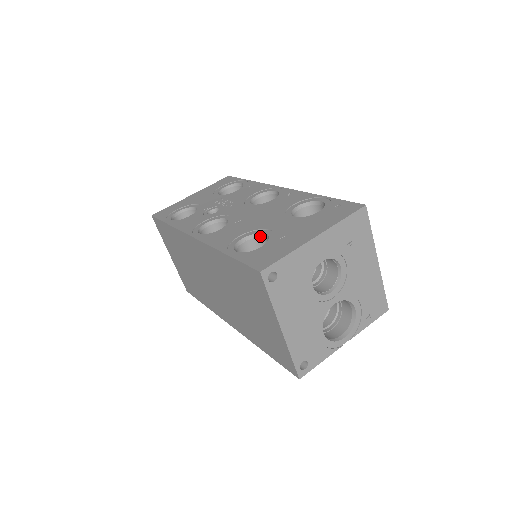
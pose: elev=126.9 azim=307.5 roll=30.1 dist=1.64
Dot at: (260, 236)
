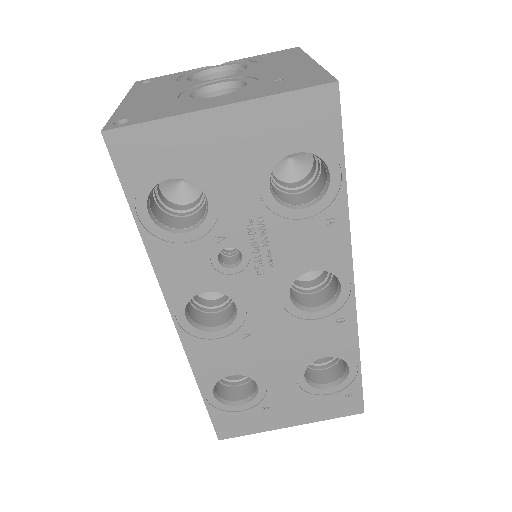
Dot at: (252, 378)
